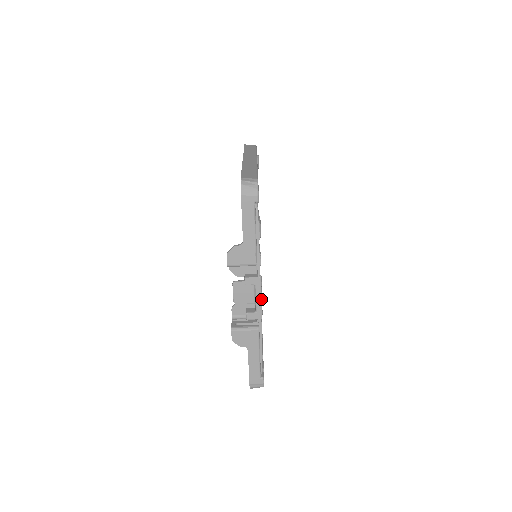
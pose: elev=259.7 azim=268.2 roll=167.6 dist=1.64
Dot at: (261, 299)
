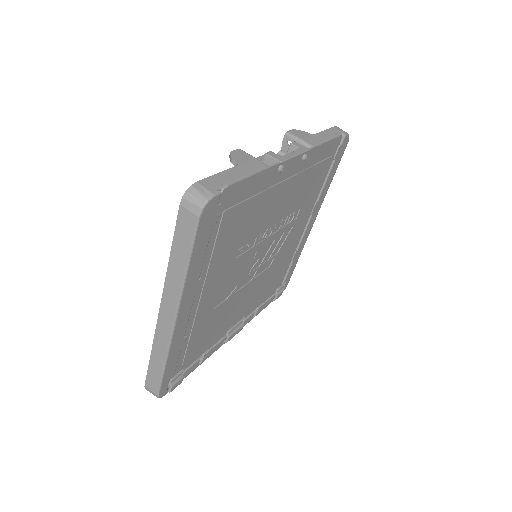
Dot at: (296, 156)
